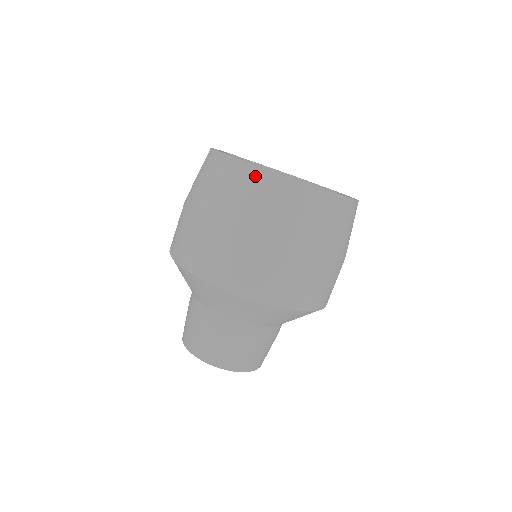
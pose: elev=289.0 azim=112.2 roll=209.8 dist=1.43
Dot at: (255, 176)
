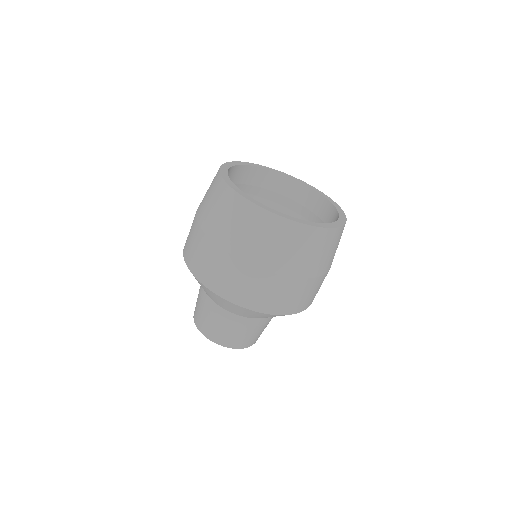
Dot at: (272, 222)
